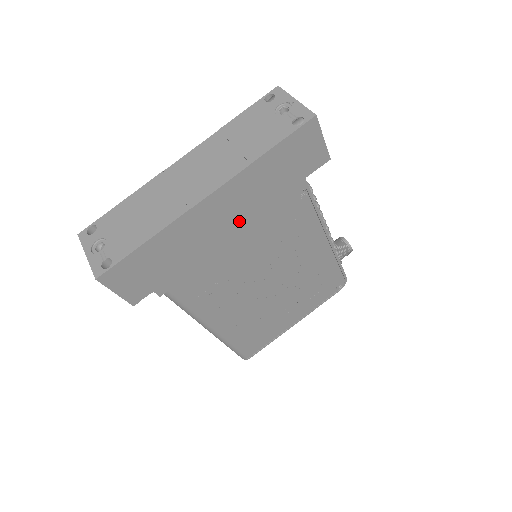
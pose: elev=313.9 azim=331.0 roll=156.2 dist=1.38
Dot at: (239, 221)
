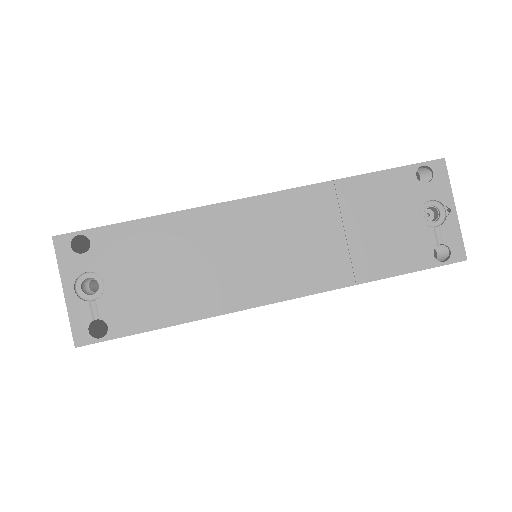
Dot at: occluded
